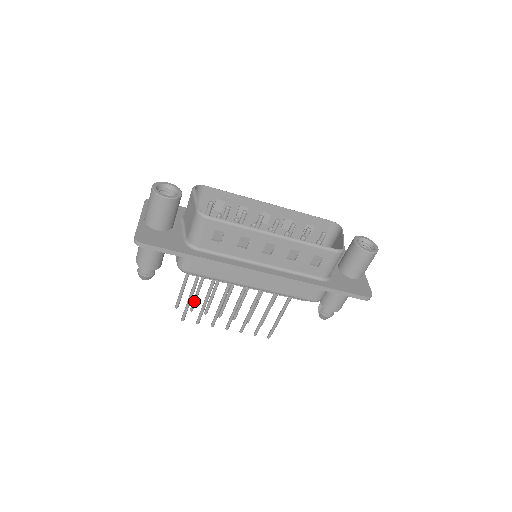
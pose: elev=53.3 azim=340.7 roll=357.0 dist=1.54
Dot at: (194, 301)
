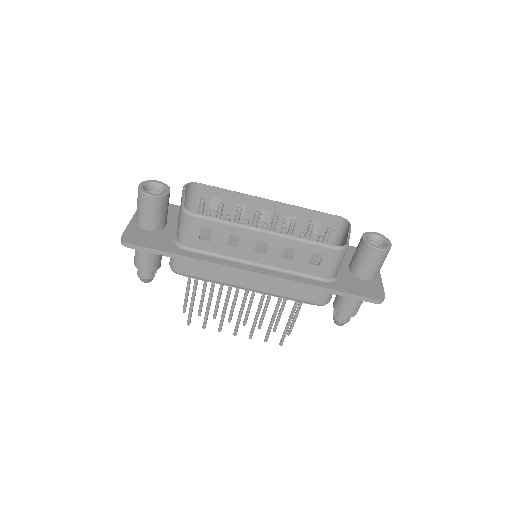
Dot at: (200, 305)
